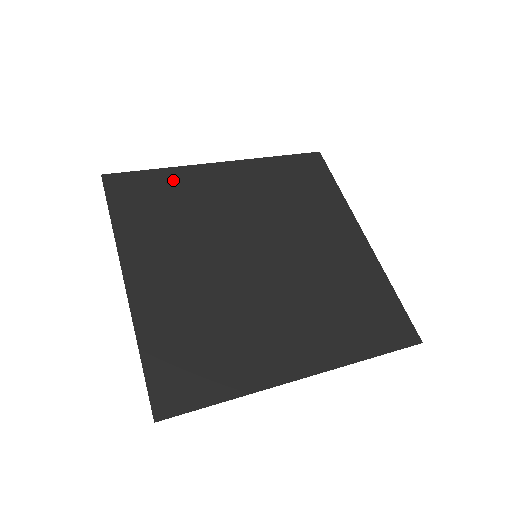
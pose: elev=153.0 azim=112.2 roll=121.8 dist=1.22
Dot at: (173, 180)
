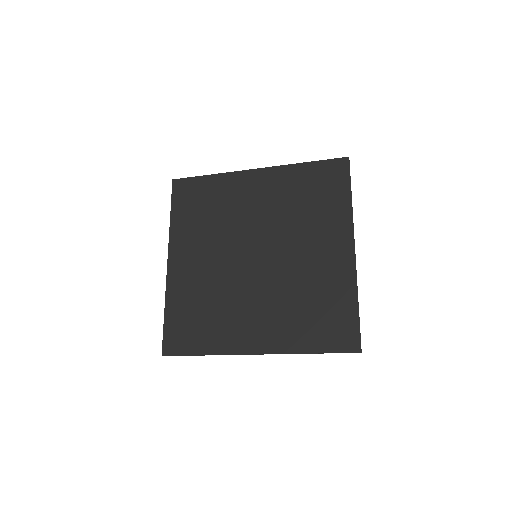
Dot at: (217, 185)
